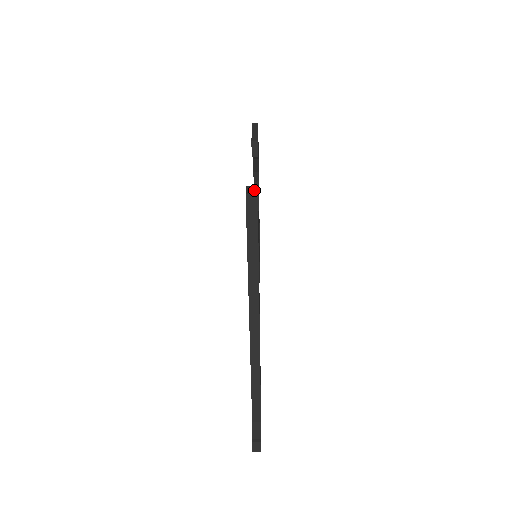
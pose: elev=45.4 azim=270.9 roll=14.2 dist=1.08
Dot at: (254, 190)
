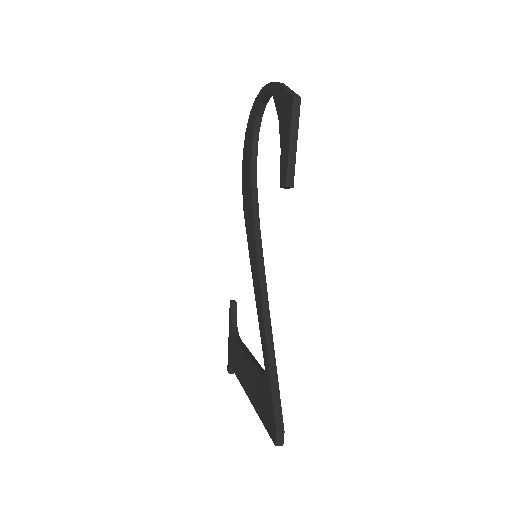
Dot at: (281, 440)
